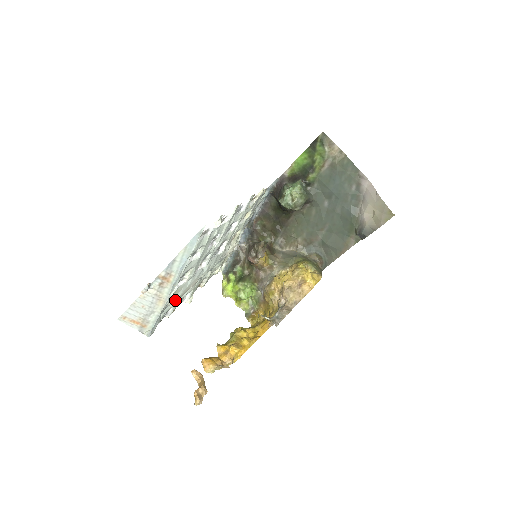
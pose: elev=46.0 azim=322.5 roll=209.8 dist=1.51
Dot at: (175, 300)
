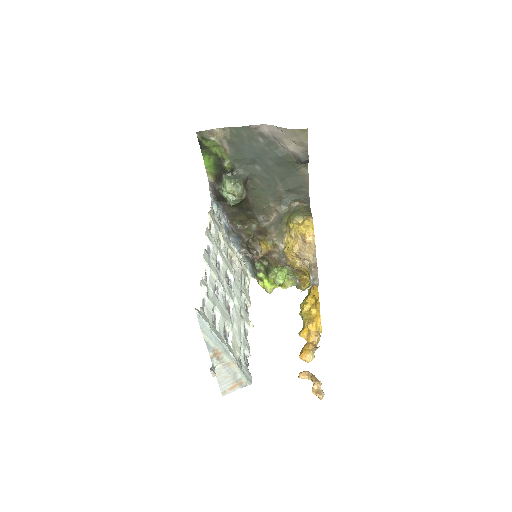
Dot at: occluded
